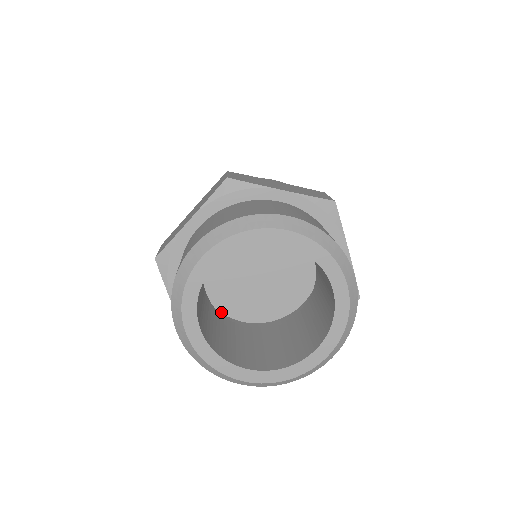
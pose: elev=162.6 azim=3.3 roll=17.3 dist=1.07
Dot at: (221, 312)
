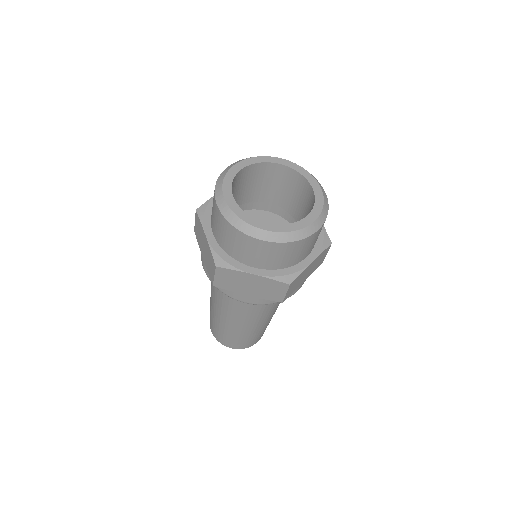
Dot at: occluded
